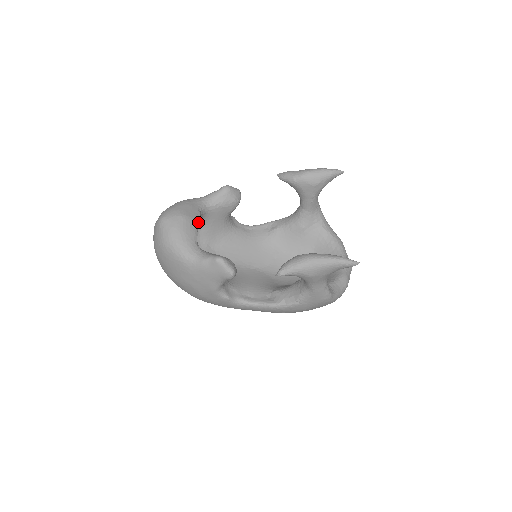
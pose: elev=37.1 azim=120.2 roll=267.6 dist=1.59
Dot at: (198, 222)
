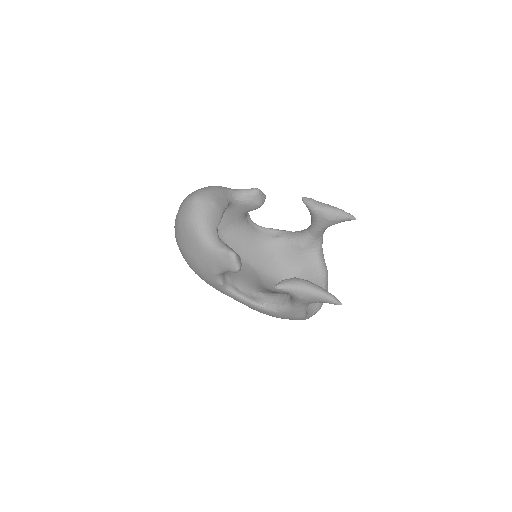
Dot at: (224, 211)
